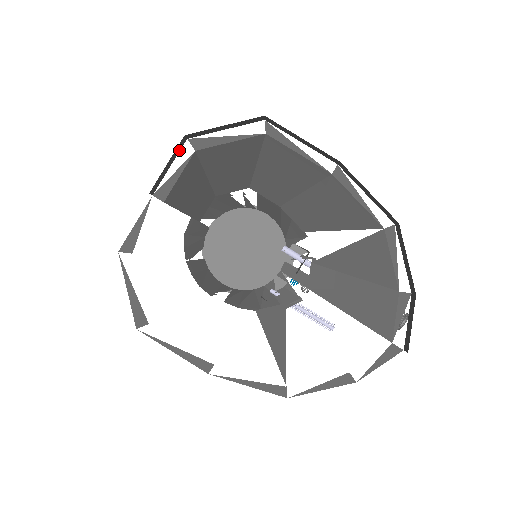
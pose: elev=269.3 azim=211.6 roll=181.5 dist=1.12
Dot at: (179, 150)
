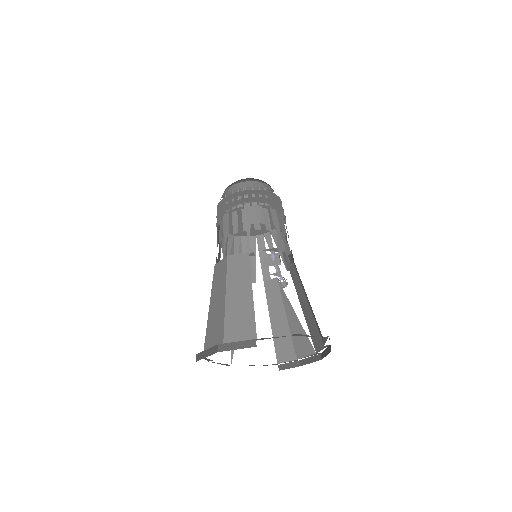
Dot at: occluded
